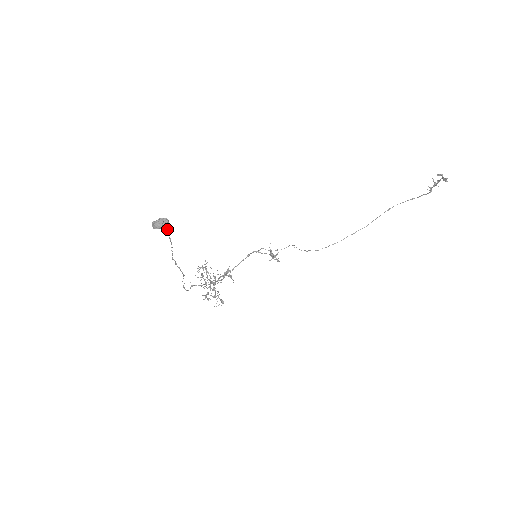
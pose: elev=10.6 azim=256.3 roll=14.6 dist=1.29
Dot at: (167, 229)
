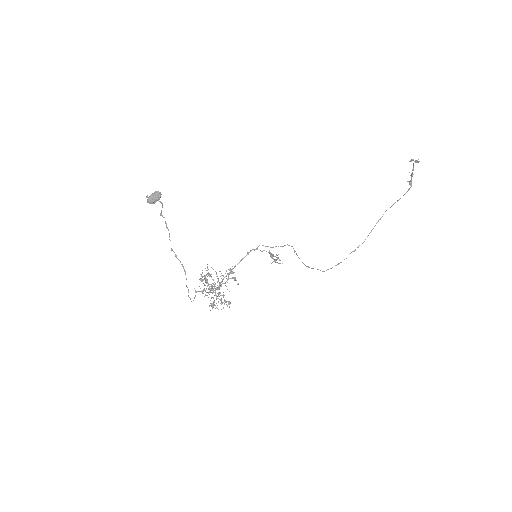
Dot at: occluded
